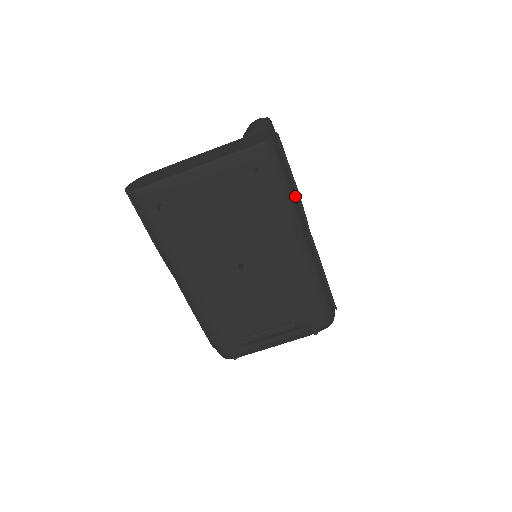
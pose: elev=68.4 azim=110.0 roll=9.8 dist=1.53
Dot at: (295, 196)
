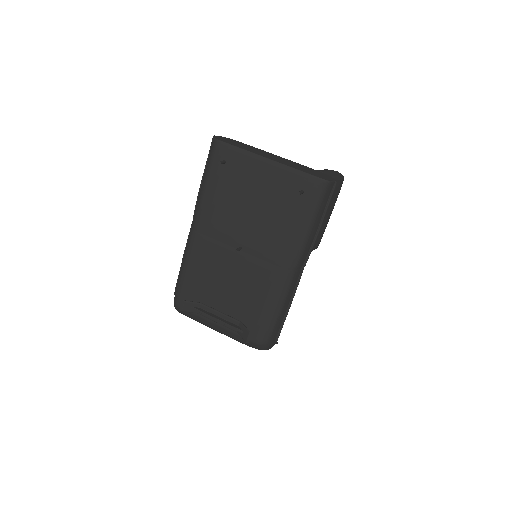
Dot at: (313, 234)
